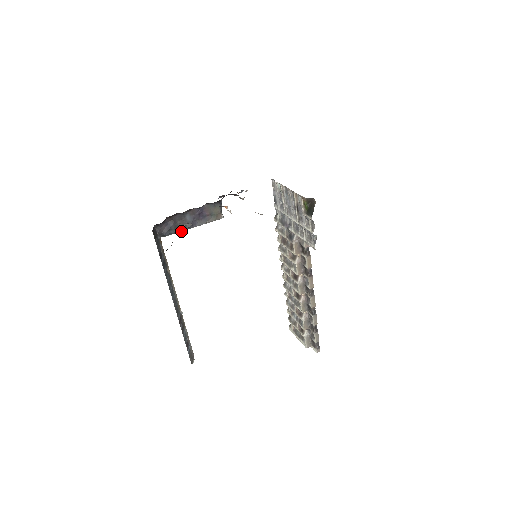
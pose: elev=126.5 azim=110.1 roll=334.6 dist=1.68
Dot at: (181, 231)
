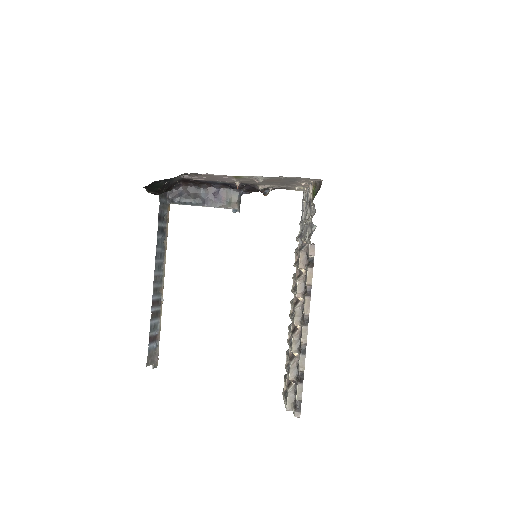
Dot at: (191, 205)
